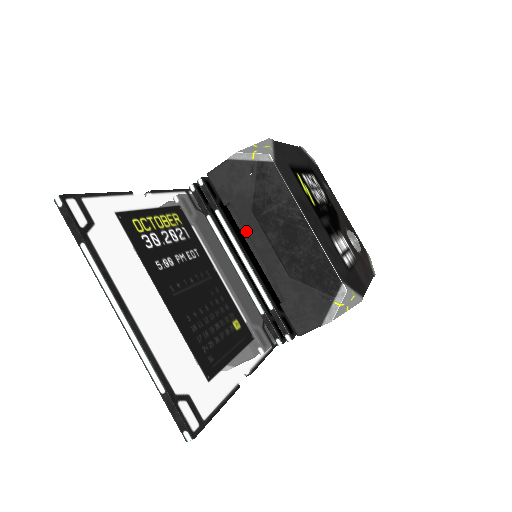
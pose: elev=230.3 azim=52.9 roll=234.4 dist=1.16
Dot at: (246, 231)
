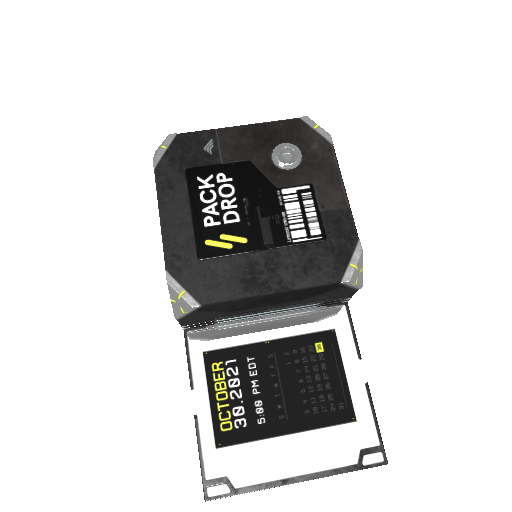
Dot at: occluded
